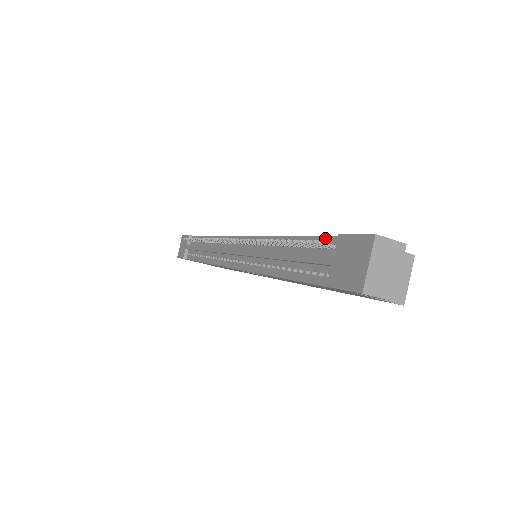
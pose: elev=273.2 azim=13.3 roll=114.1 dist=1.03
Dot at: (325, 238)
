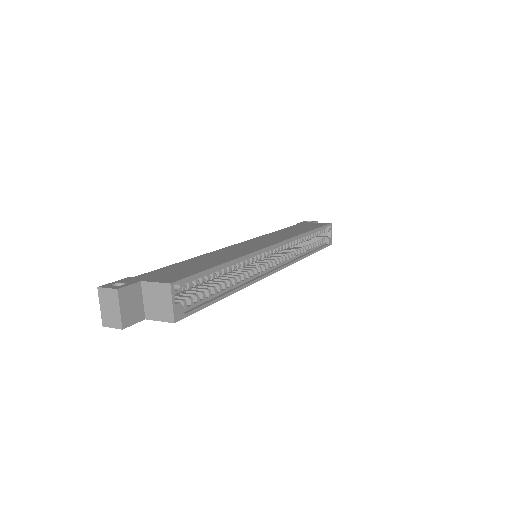
Dot at: (150, 273)
